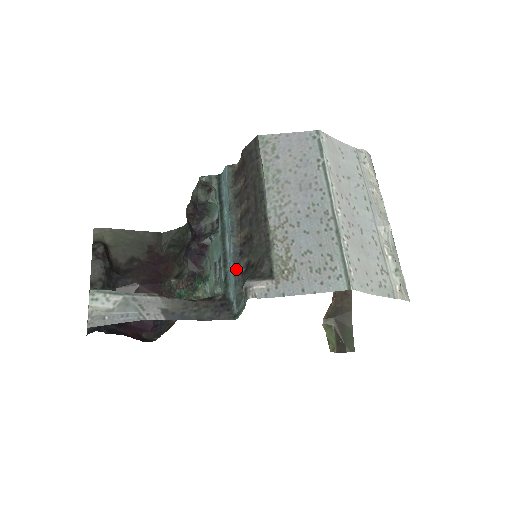
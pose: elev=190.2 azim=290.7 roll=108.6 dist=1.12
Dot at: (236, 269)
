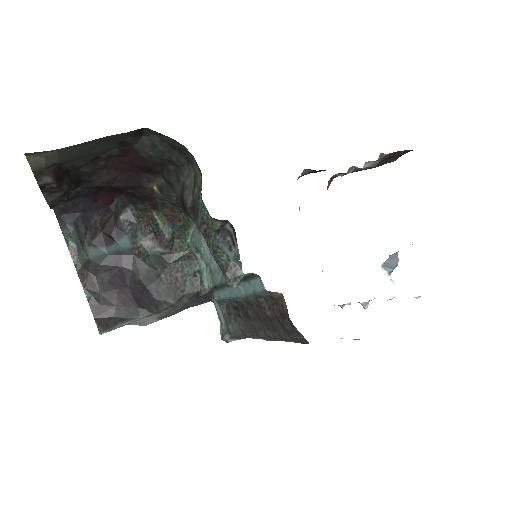
Dot at: (227, 301)
